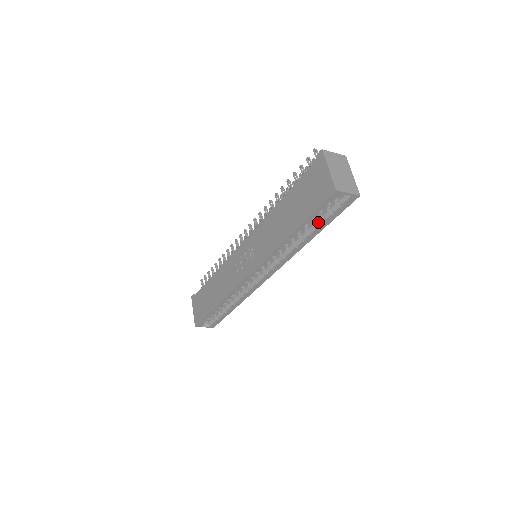
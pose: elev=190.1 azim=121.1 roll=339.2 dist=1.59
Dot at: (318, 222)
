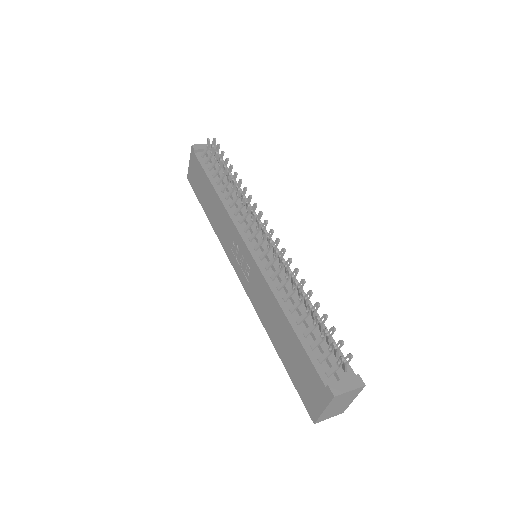
Dot at: occluded
